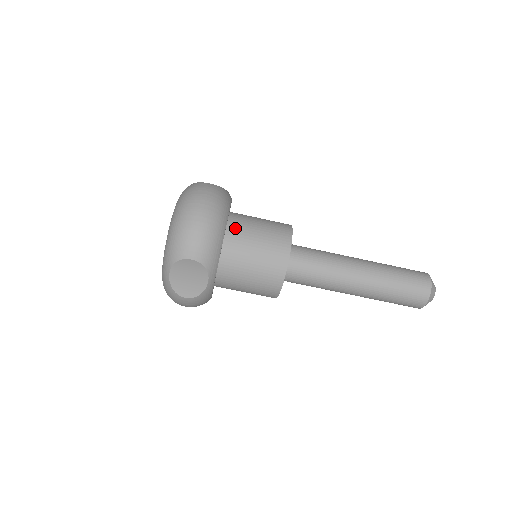
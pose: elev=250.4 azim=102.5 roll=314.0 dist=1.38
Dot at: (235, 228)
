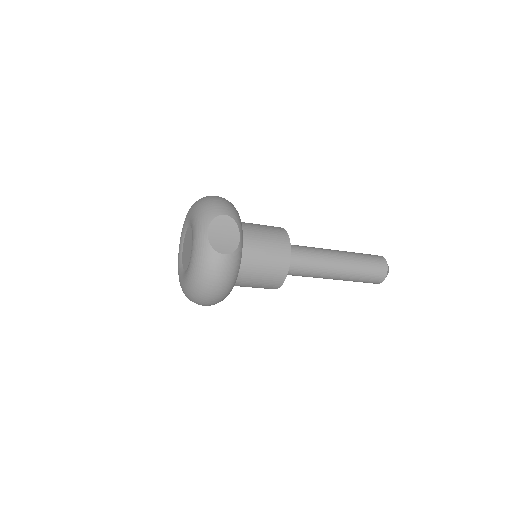
Dot at: (241, 274)
